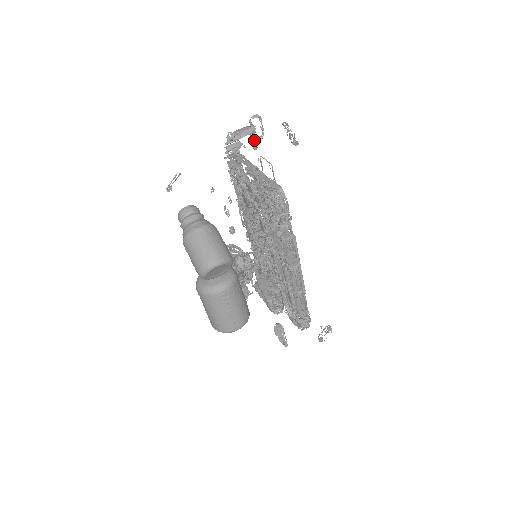
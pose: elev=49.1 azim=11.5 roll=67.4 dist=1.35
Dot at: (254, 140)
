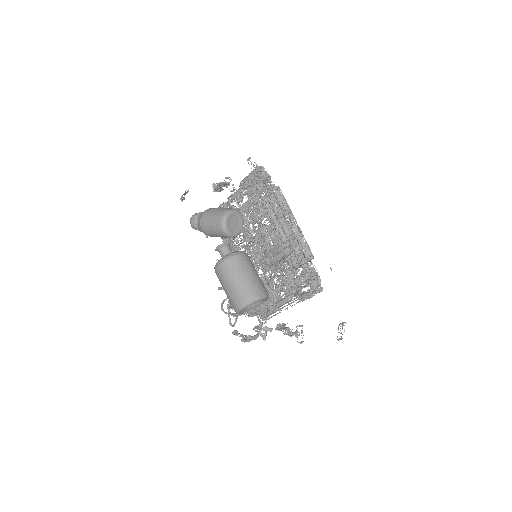
Dot at: occluded
